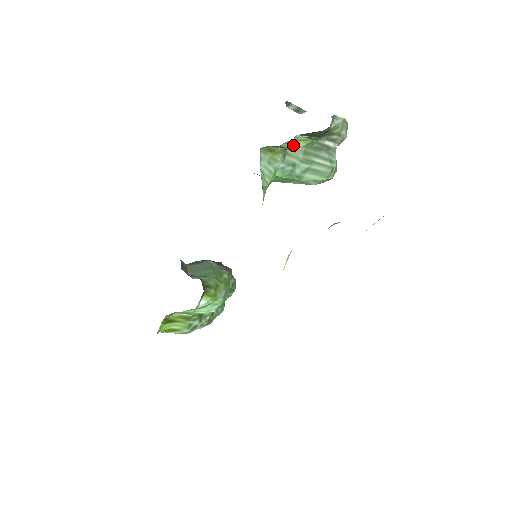
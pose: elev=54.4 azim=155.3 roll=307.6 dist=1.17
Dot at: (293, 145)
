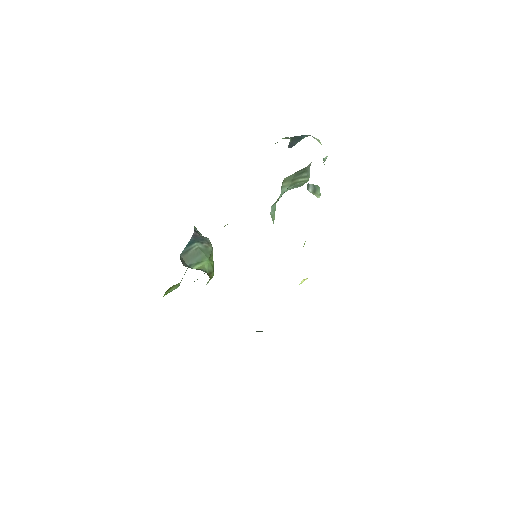
Dot at: occluded
